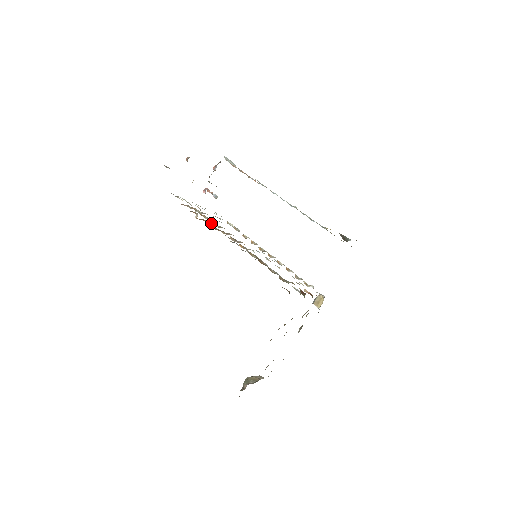
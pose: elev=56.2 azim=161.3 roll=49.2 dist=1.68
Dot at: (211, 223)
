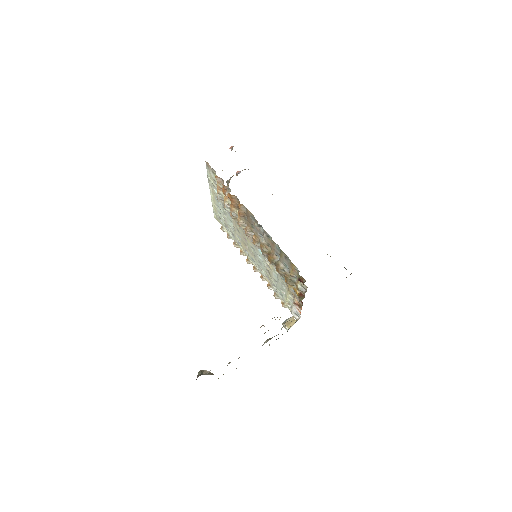
Dot at: (233, 207)
